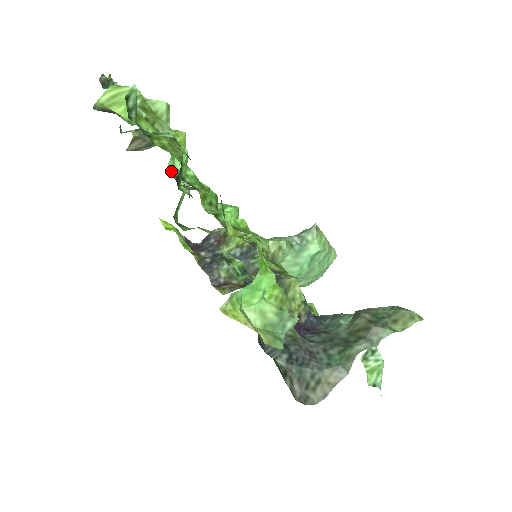
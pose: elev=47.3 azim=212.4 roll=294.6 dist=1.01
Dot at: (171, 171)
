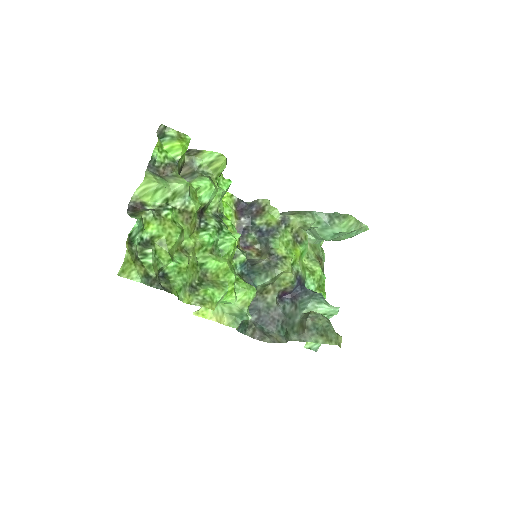
Dot at: occluded
